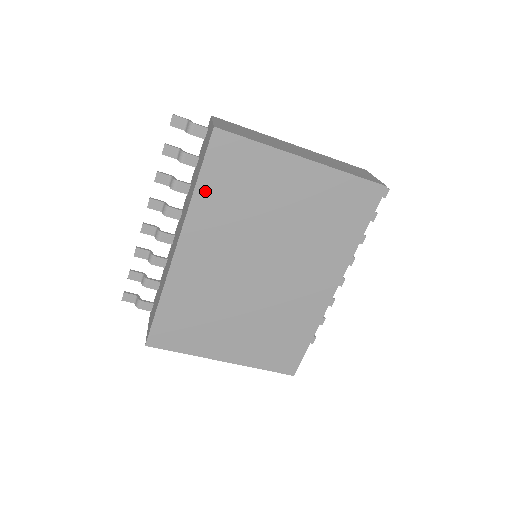
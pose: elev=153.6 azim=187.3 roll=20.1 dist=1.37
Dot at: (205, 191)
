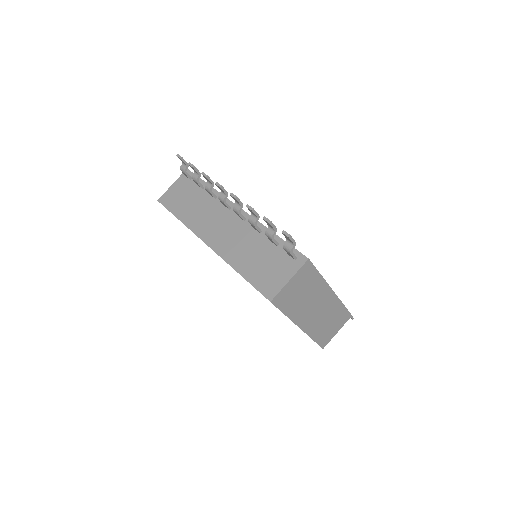
Dot at: occluded
